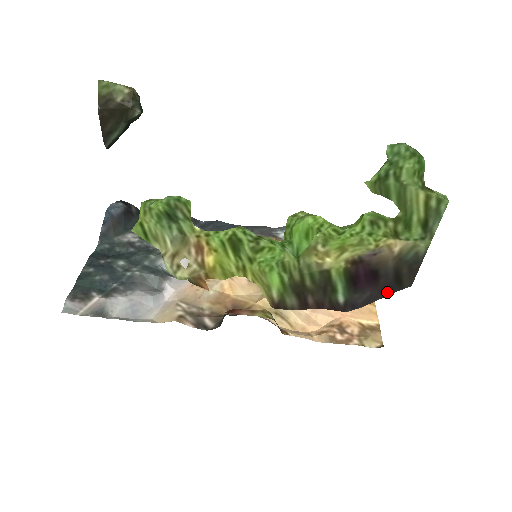
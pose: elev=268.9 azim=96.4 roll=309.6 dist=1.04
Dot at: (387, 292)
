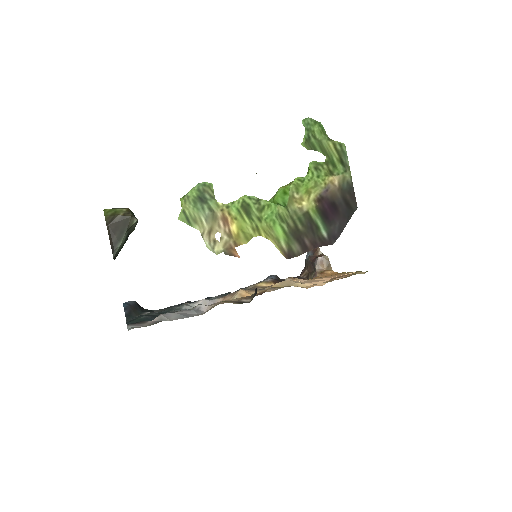
Dot at: (347, 218)
